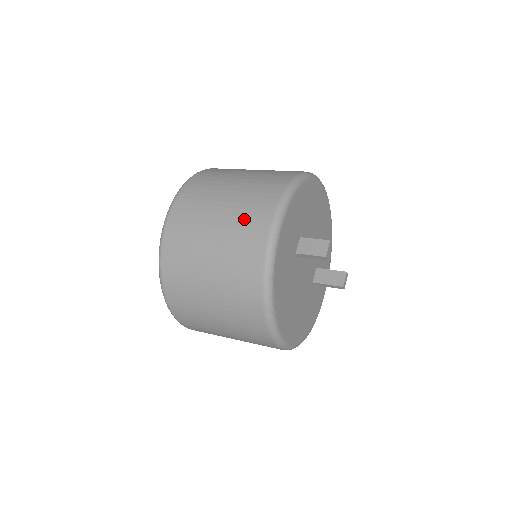
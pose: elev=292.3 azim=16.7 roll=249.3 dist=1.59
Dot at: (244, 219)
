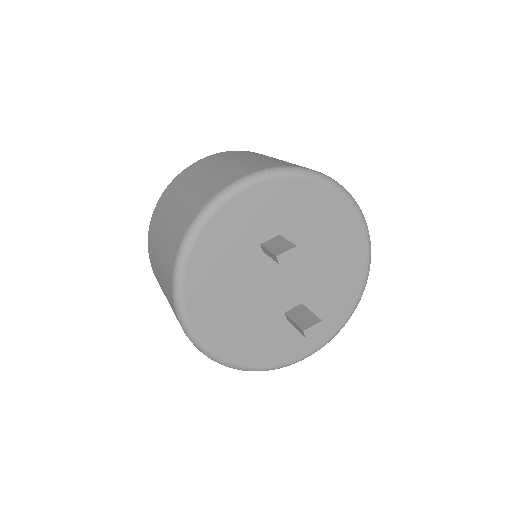
Dot at: (226, 173)
